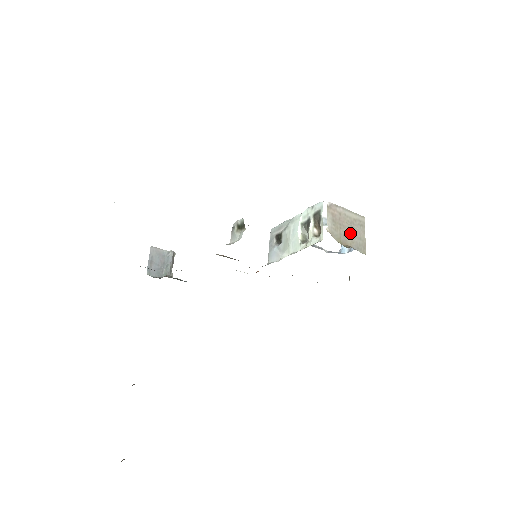
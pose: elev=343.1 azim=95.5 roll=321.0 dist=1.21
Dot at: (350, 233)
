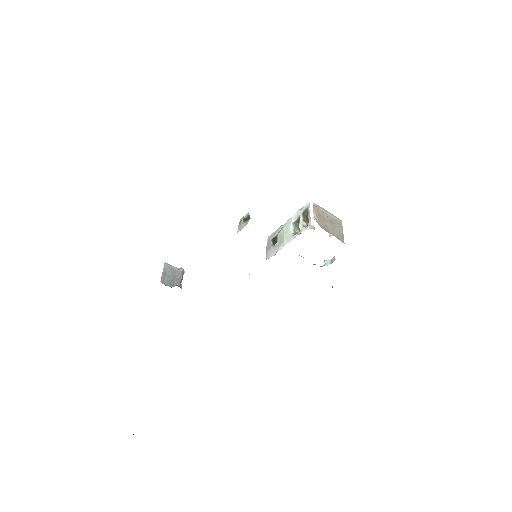
Dot at: (331, 226)
